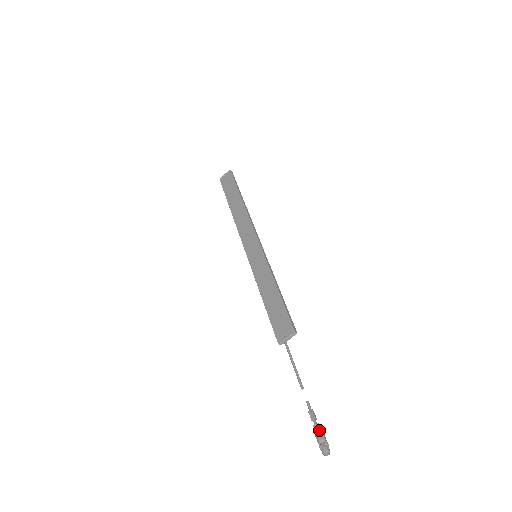
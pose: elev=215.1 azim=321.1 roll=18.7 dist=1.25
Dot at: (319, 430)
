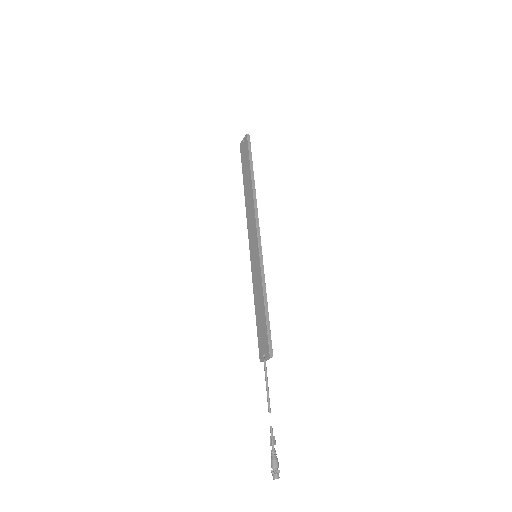
Dot at: (273, 457)
